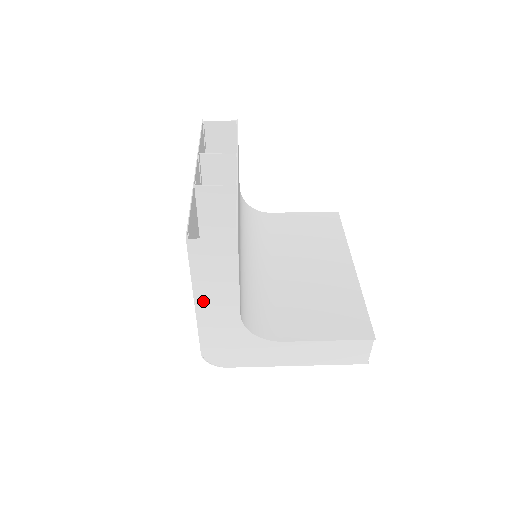
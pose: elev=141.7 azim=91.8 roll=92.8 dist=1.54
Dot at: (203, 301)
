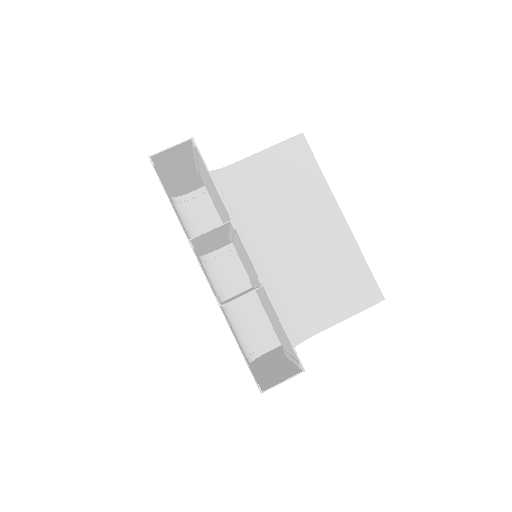
Dot at: (261, 374)
